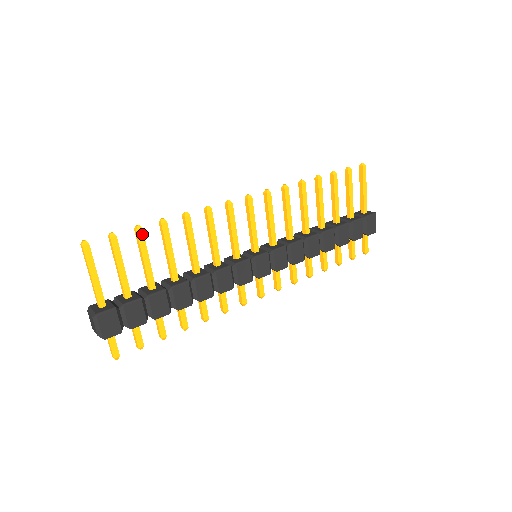
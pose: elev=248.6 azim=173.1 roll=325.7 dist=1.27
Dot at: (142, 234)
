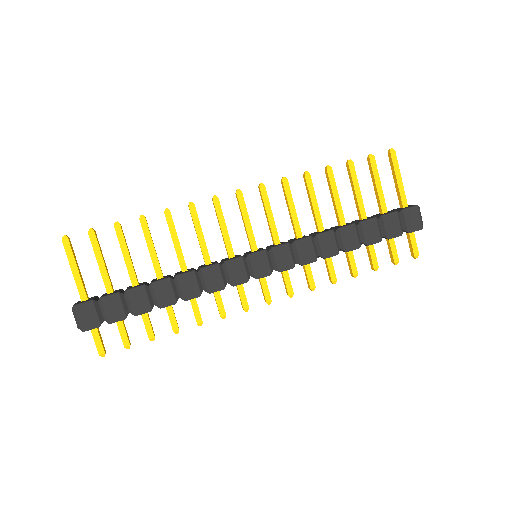
Dot at: (120, 230)
